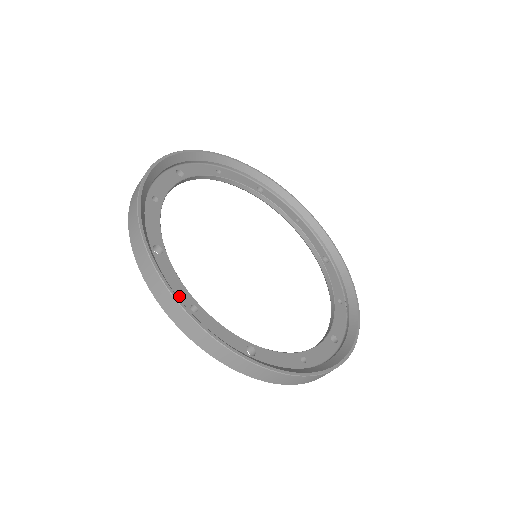
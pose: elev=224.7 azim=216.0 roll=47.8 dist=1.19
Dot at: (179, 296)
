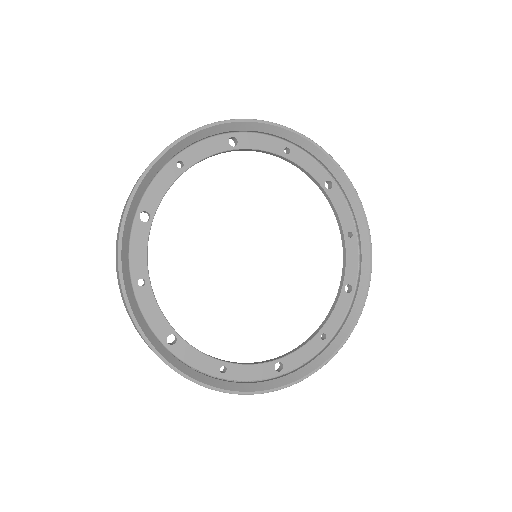
Dot at: (208, 369)
